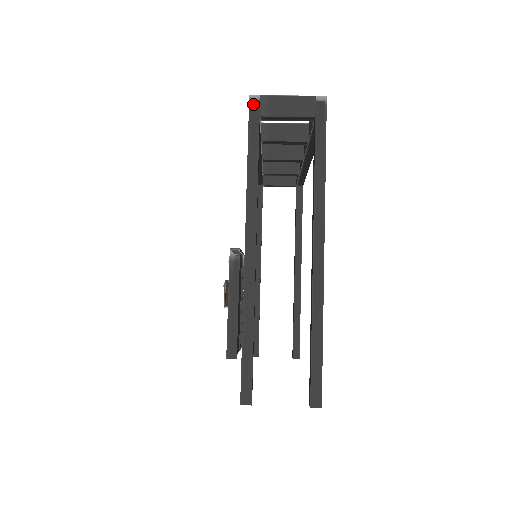
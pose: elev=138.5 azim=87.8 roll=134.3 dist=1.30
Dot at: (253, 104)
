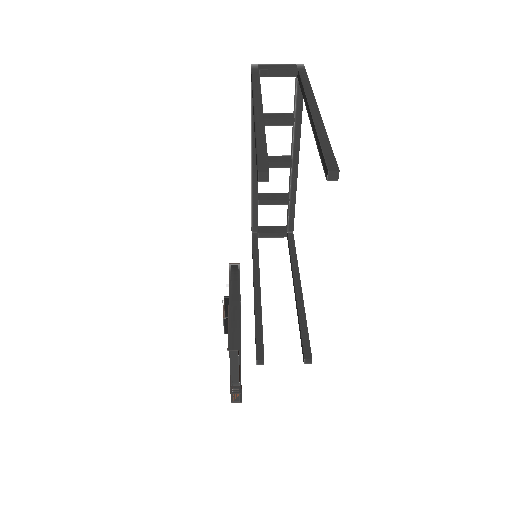
Dot at: (254, 67)
